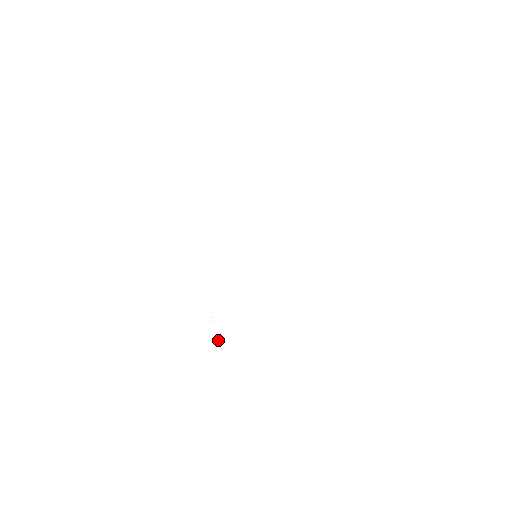
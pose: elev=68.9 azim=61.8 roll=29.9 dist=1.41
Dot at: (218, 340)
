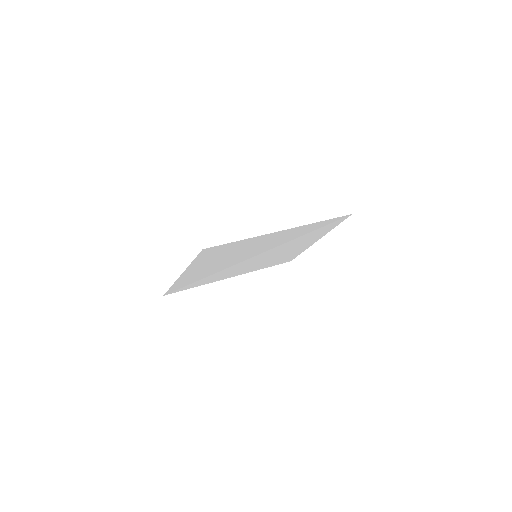
Dot at: (186, 268)
